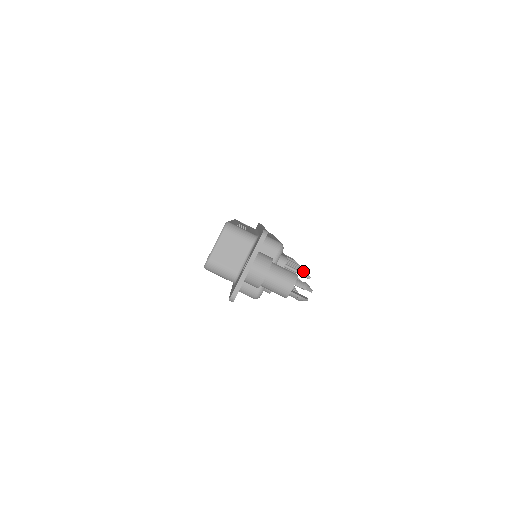
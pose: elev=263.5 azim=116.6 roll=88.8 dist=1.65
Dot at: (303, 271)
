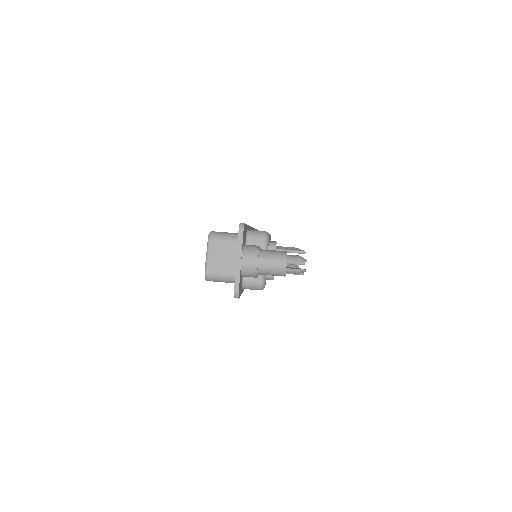
Dot at: occluded
